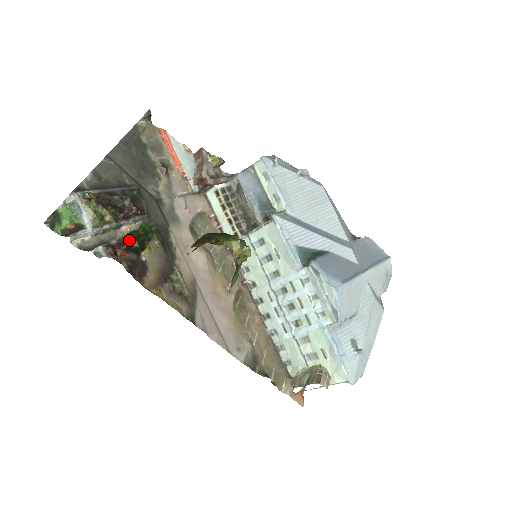
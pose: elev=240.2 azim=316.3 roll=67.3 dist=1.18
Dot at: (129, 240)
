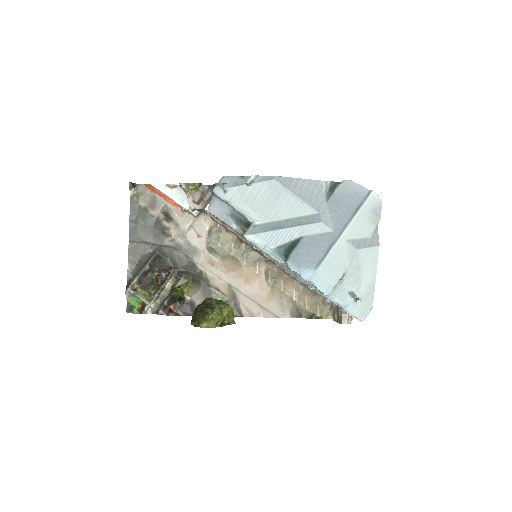
Dot at: (172, 298)
